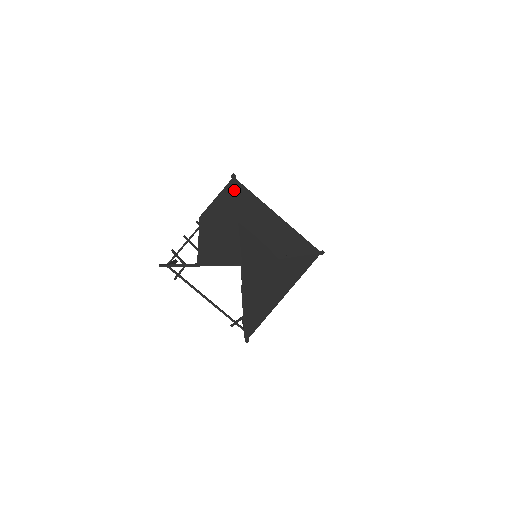
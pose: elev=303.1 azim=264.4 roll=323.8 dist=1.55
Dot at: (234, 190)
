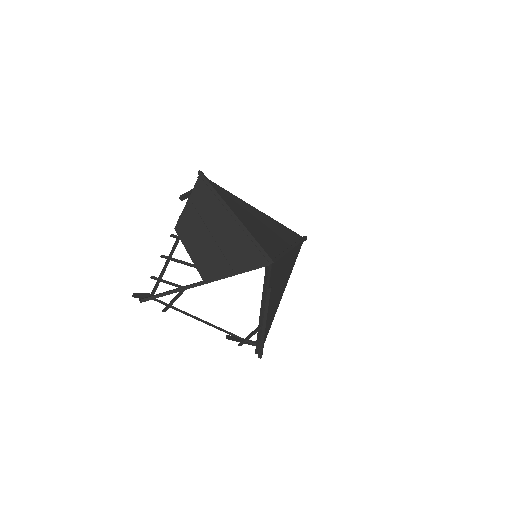
Dot at: (212, 187)
